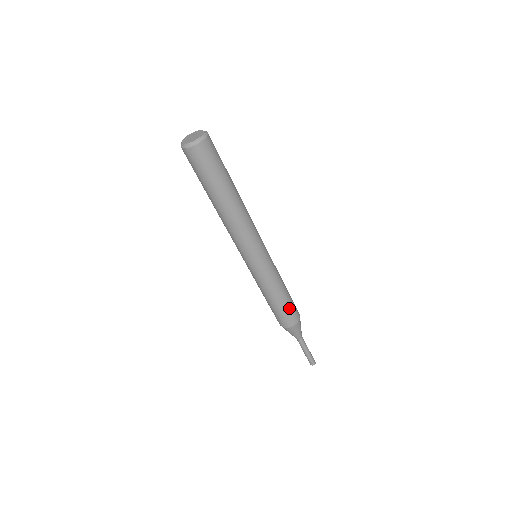
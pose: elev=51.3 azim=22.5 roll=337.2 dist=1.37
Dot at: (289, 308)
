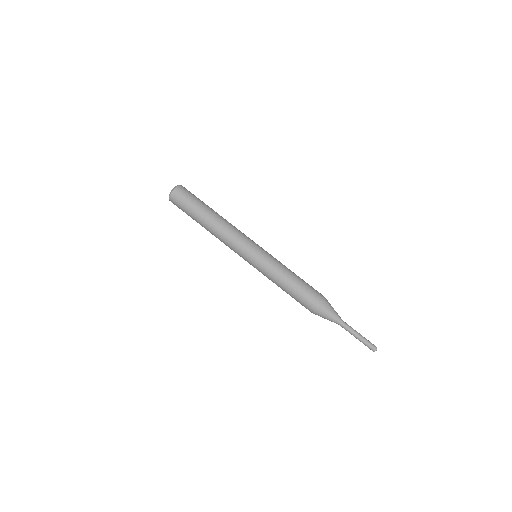
Dot at: (305, 288)
